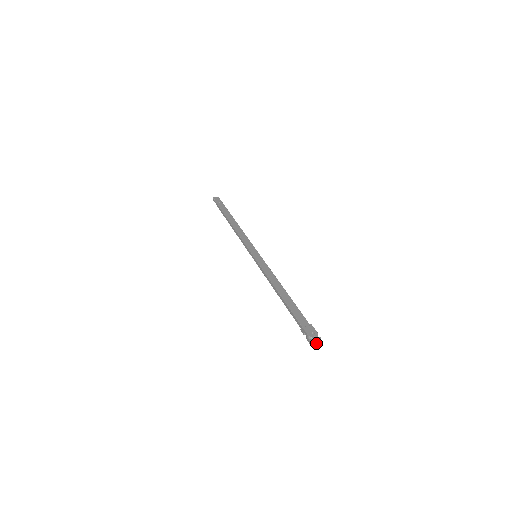
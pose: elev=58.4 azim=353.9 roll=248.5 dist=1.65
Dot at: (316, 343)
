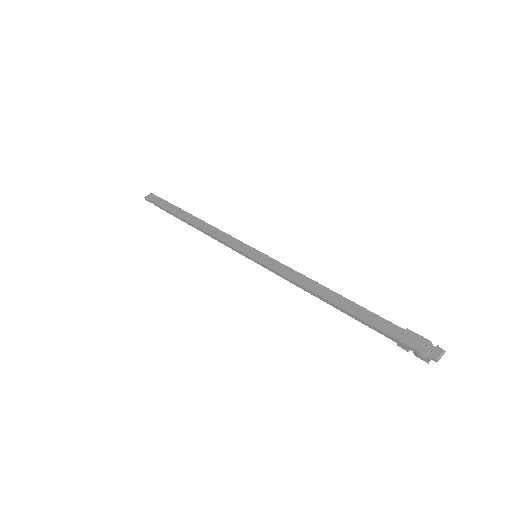
Dot at: (438, 359)
